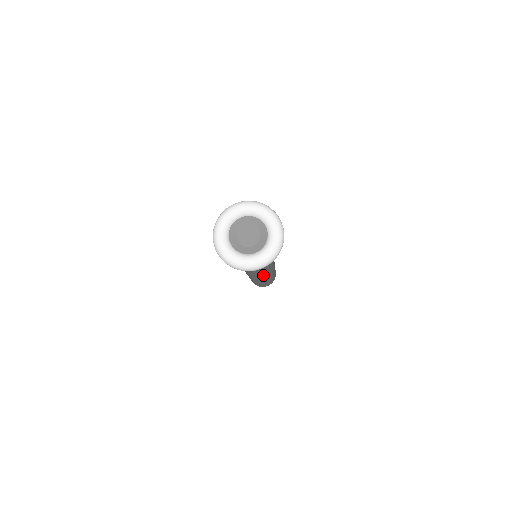
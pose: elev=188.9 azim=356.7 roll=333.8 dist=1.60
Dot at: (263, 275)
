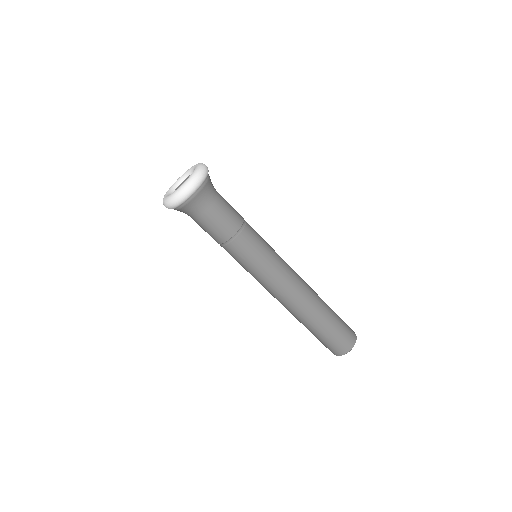
Dot at: (284, 269)
